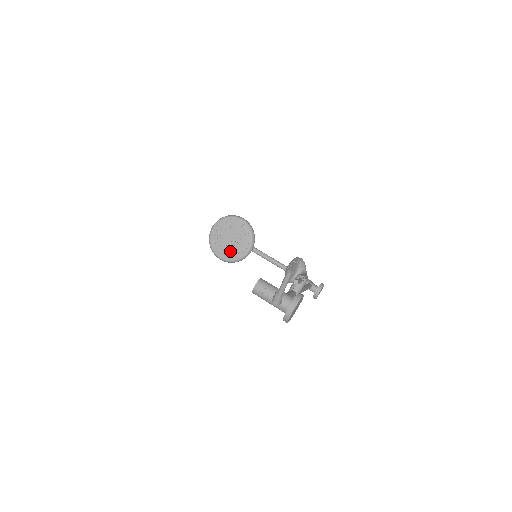
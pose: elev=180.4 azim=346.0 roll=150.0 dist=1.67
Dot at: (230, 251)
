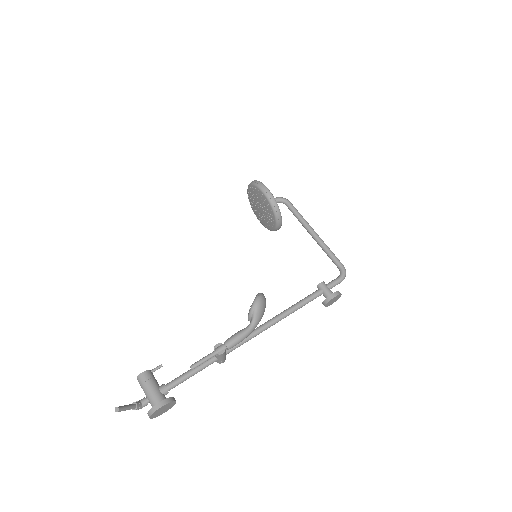
Dot at: (263, 220)
